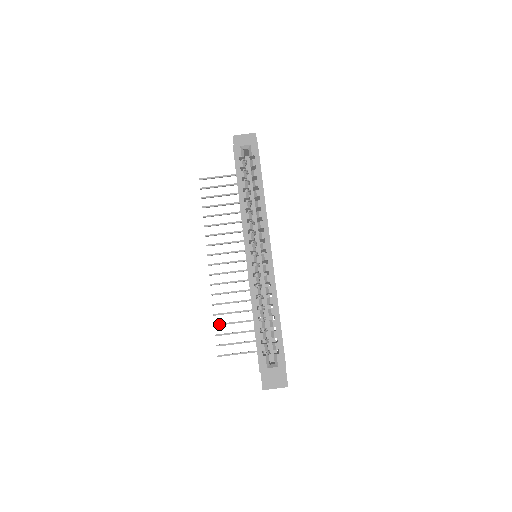
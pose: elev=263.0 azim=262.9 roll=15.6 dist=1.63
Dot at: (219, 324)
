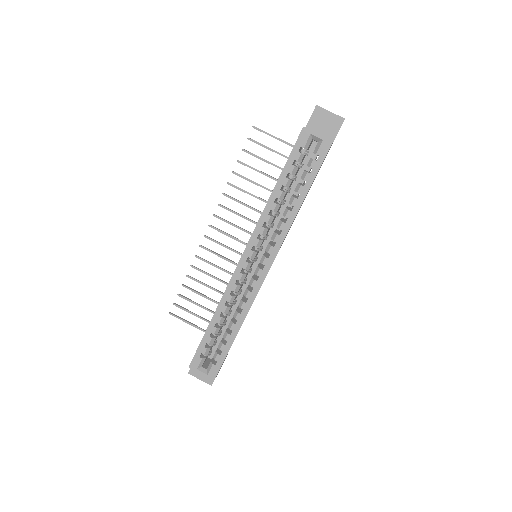
Dot at: (187, 287)
